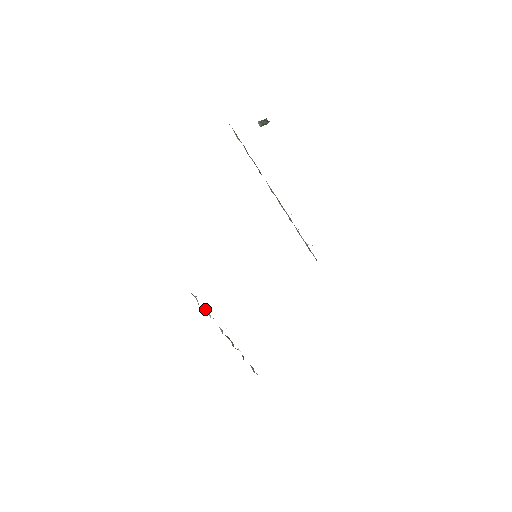
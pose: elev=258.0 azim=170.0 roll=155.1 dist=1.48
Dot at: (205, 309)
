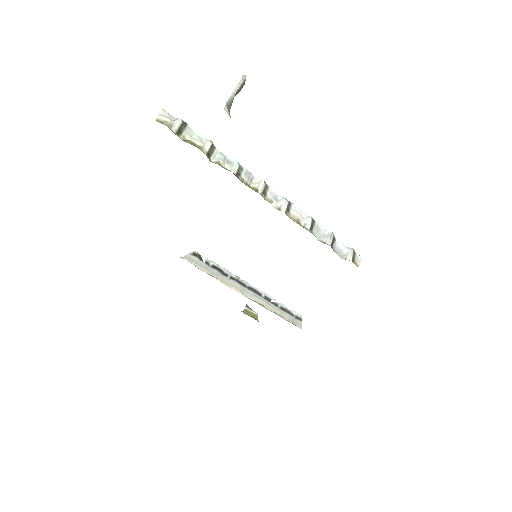
Dot at: (216, 275)
